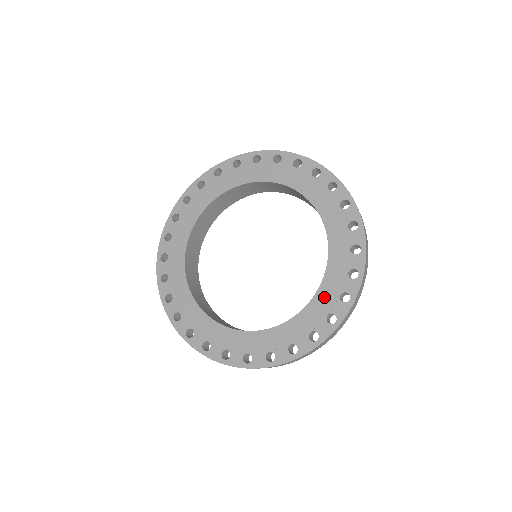
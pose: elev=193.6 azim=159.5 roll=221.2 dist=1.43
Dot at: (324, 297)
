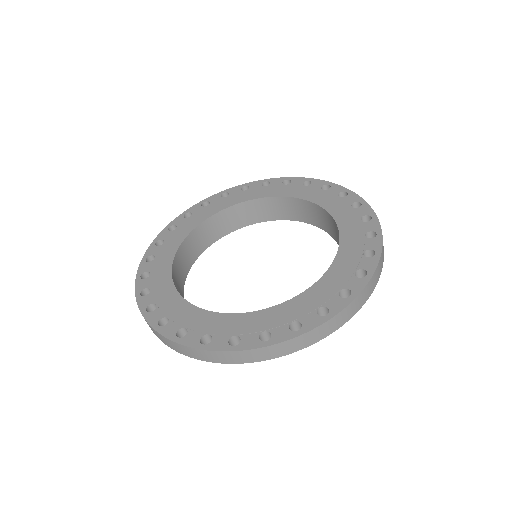
Dot at: (345, 259)
